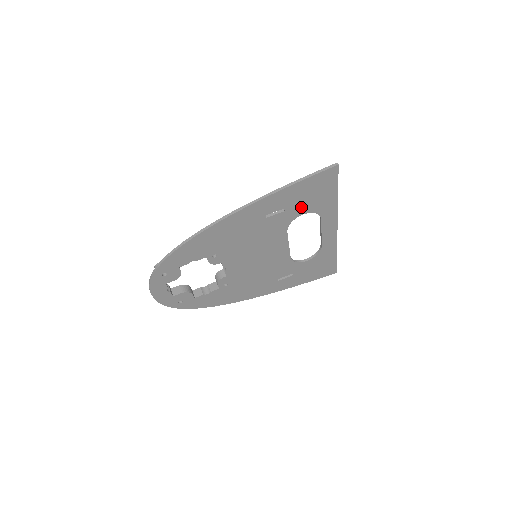
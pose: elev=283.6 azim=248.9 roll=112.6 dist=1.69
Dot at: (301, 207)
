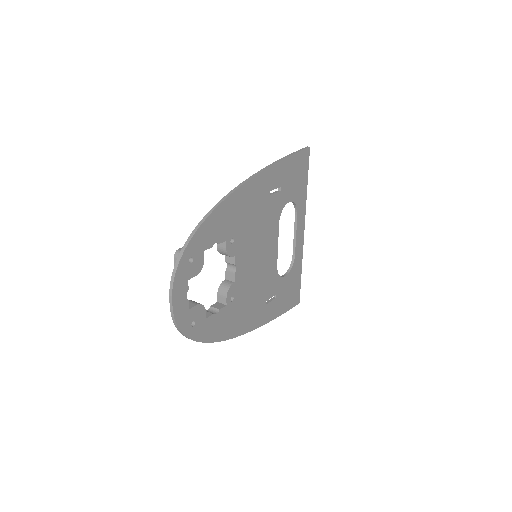
Dot at: (289, 191)
